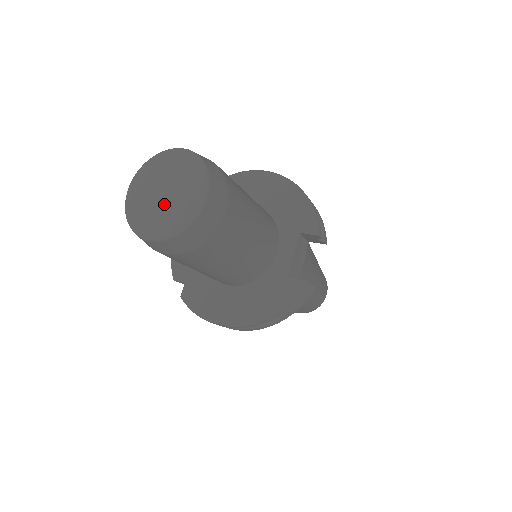
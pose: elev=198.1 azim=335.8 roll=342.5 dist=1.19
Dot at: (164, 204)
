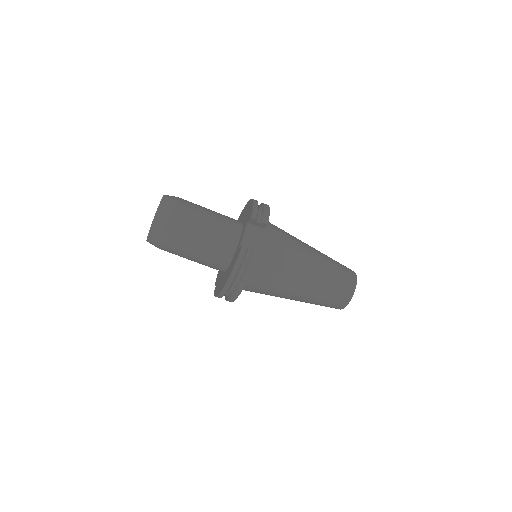
Dot at: occluded
